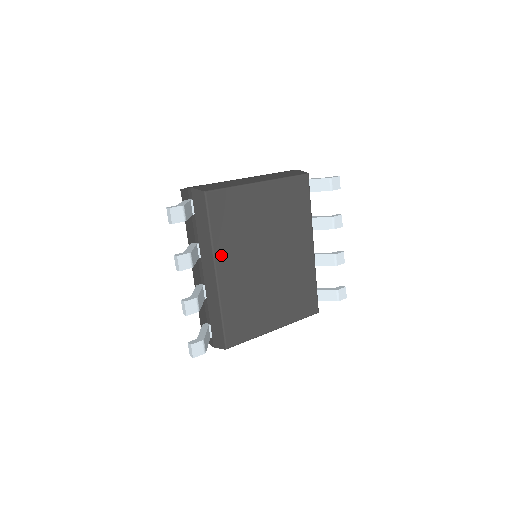
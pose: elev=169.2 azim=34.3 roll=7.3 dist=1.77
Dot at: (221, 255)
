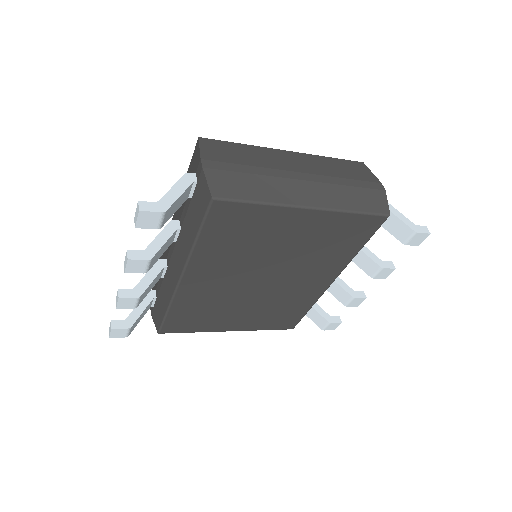
Dot at: (198, 264)
